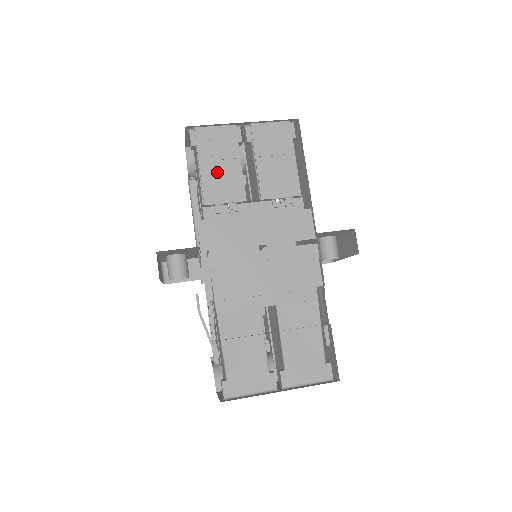
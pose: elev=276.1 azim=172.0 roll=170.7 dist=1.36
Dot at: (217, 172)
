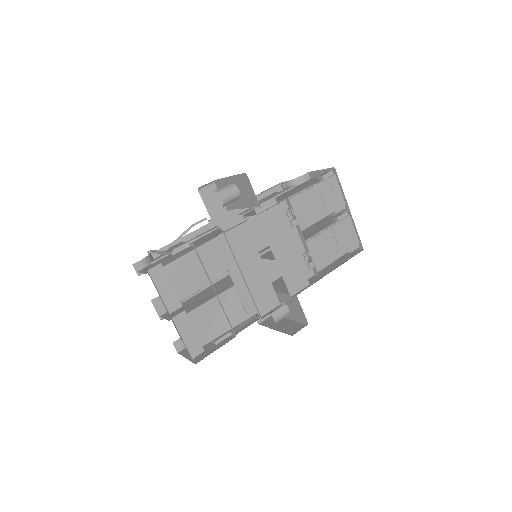
Dot at: (313, 202)
